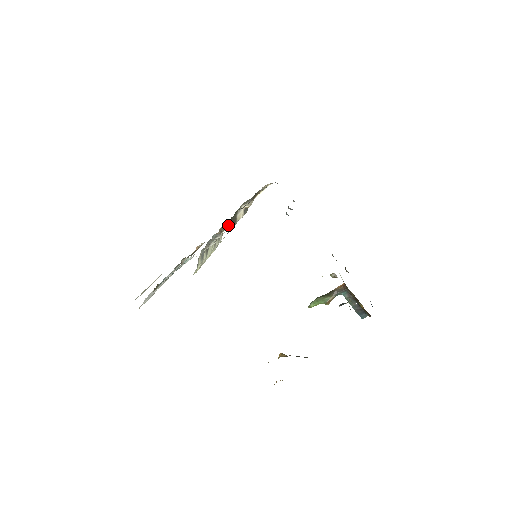
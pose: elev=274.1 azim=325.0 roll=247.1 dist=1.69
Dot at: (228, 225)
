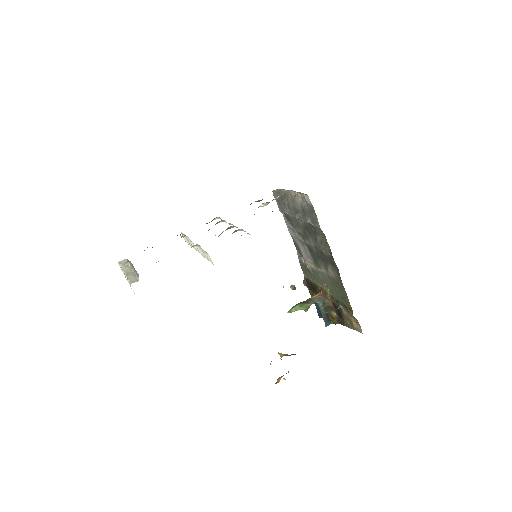
Dot at: occluded
